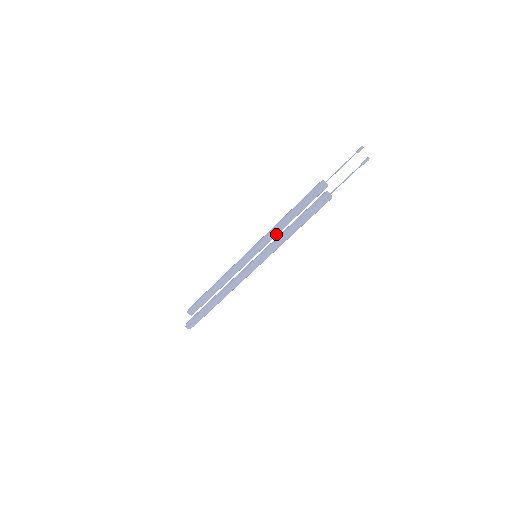
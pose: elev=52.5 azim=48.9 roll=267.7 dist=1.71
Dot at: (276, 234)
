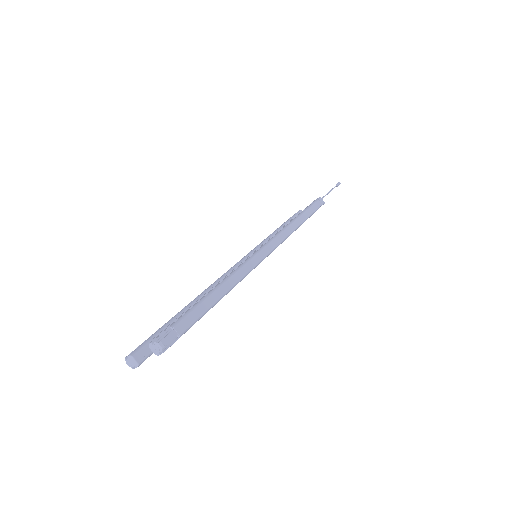
Dot at: occluded
